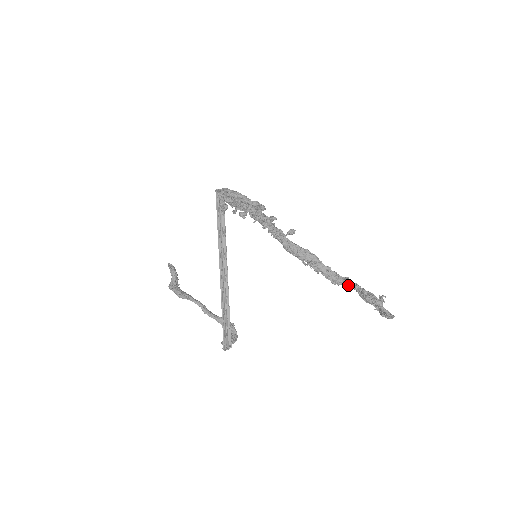
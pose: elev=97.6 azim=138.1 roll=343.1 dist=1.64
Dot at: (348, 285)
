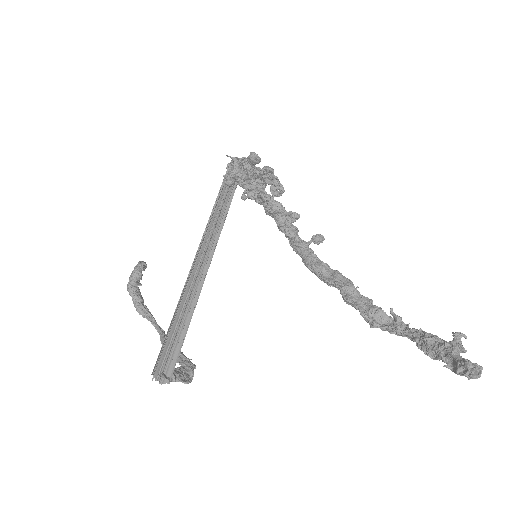
Dot at: (398, 327)
